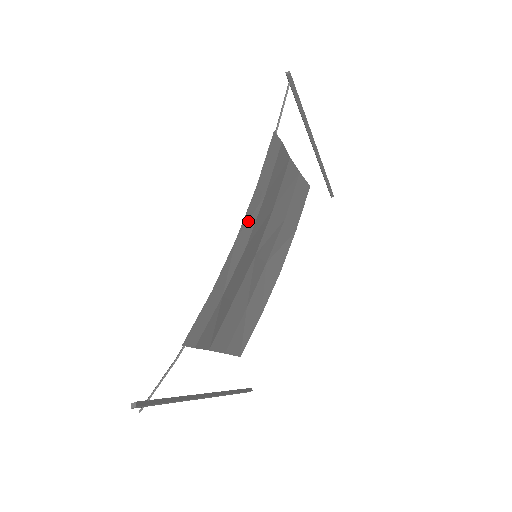
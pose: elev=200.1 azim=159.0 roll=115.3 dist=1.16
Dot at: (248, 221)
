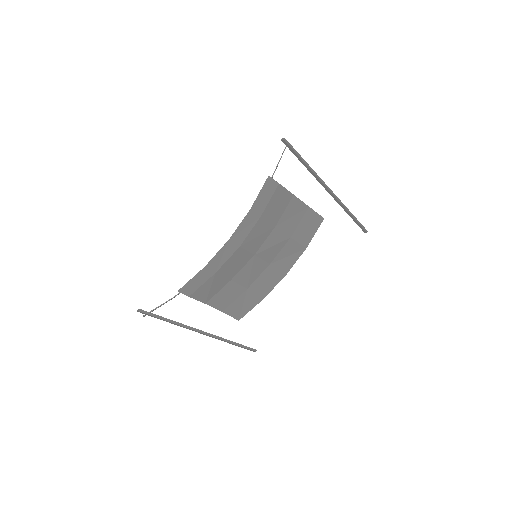
Dot at: (242, 230)
